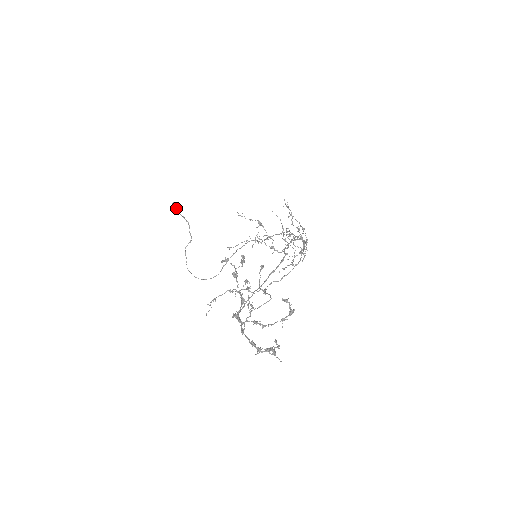
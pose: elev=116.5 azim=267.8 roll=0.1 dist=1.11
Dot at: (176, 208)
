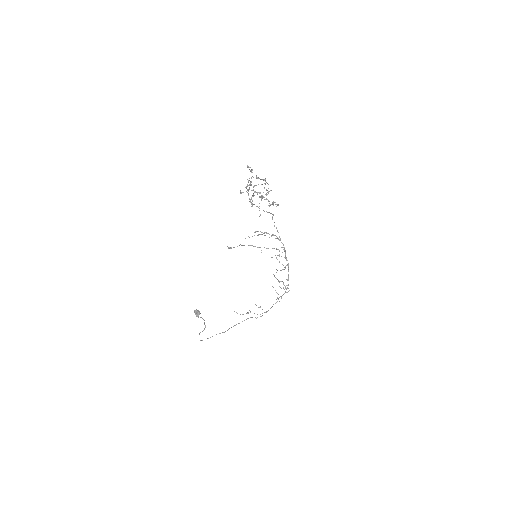
Dot at: (197, 311)
